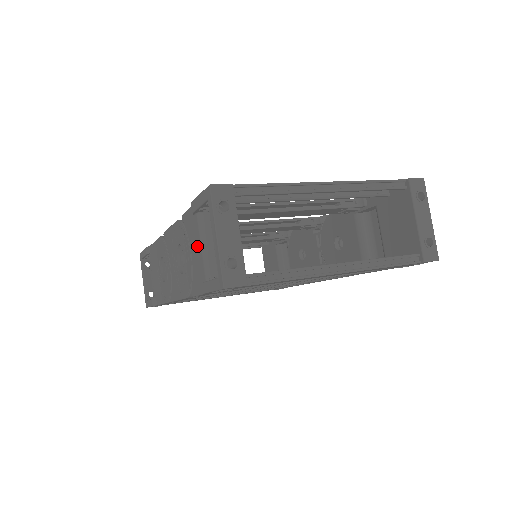
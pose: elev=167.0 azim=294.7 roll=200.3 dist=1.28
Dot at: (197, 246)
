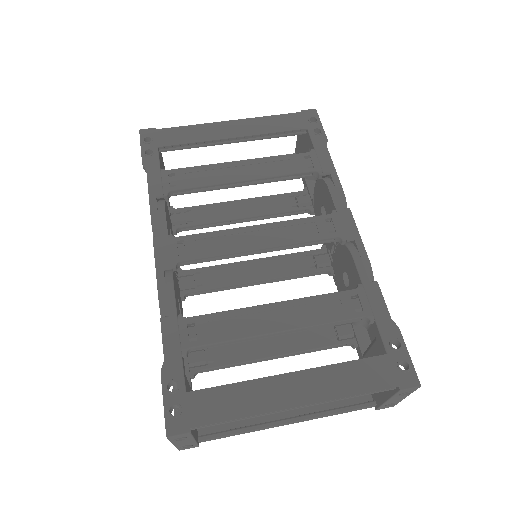
Dot at: occluded
